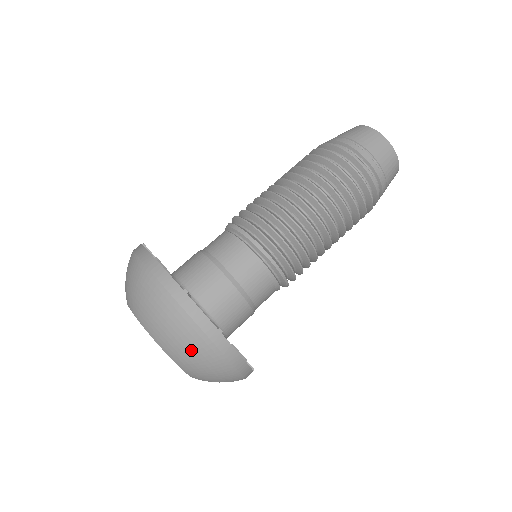
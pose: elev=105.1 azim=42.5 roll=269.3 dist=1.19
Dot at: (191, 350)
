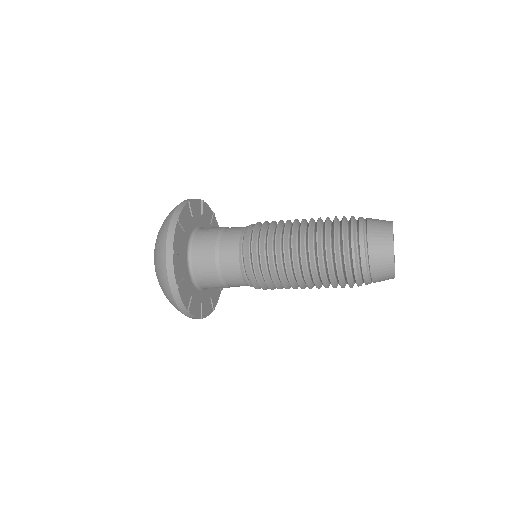
Dot at: (171, 303)
